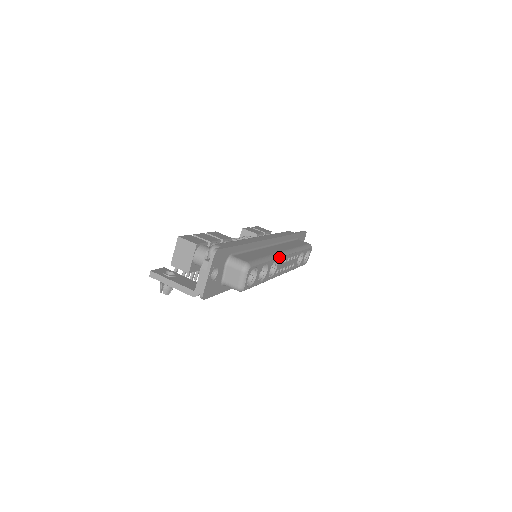
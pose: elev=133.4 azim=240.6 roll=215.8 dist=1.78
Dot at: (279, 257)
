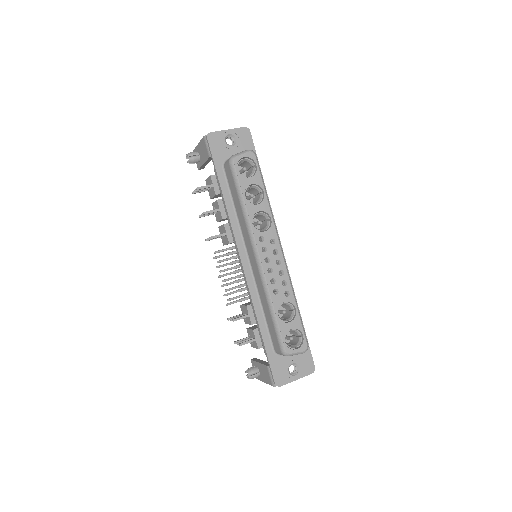
Dot at: (275, 227)
